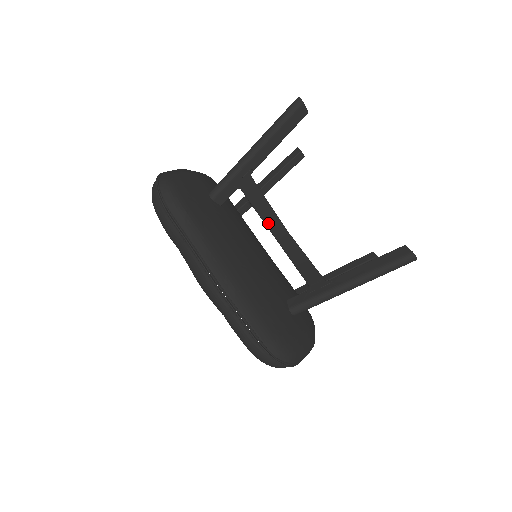
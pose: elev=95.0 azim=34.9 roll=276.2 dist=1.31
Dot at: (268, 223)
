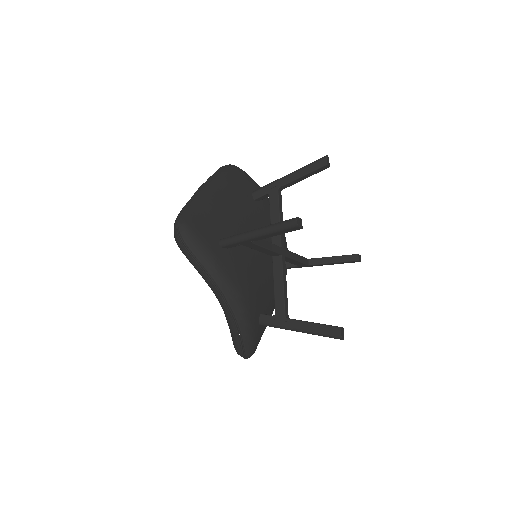
Dot at: occluded
